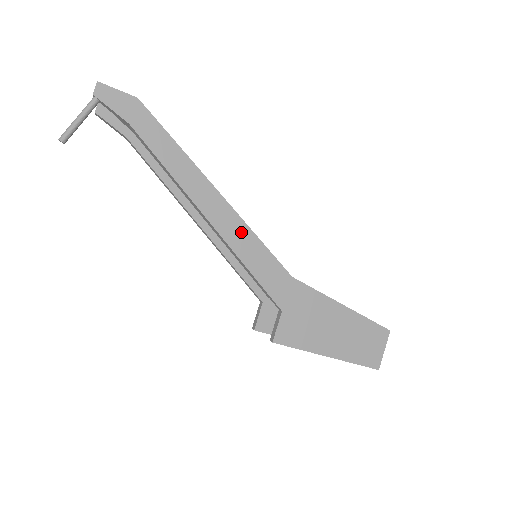
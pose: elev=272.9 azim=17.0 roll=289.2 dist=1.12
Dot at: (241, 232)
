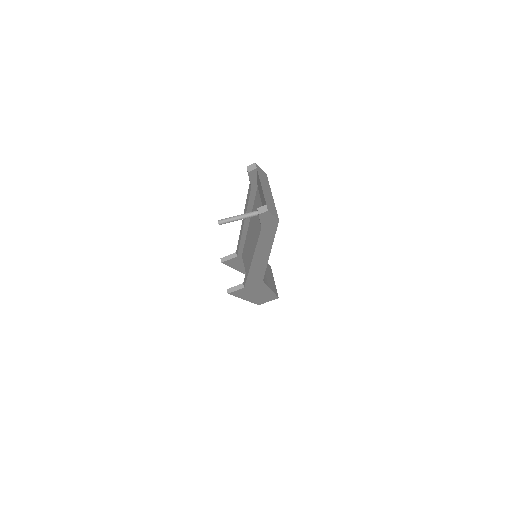
Dot at: (261, 267)
